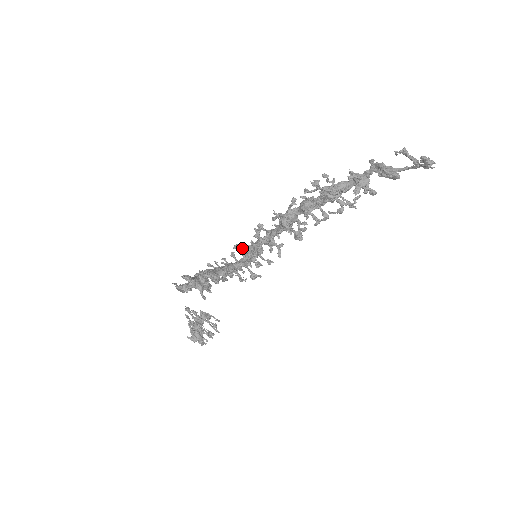
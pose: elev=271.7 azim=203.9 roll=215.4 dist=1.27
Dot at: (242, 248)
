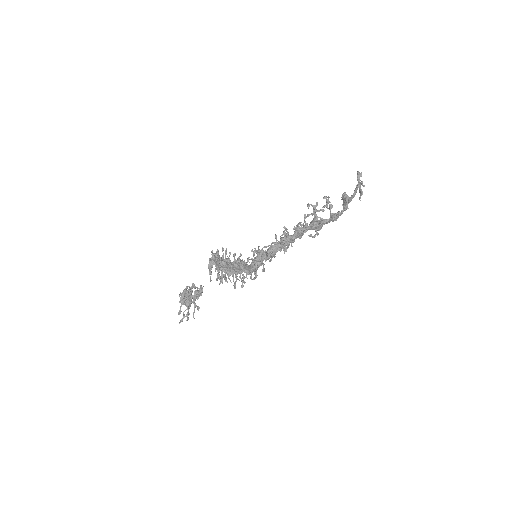
Dot at: occluded
